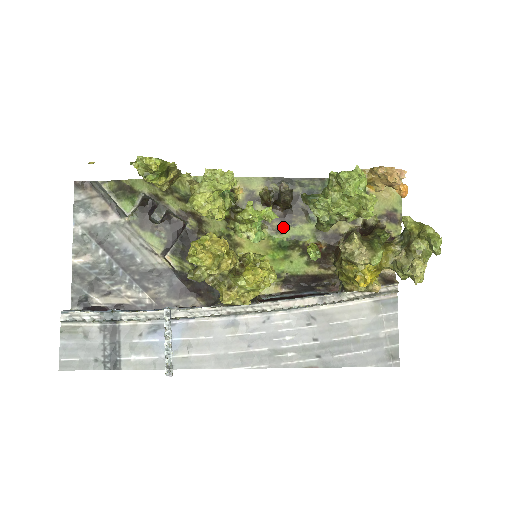
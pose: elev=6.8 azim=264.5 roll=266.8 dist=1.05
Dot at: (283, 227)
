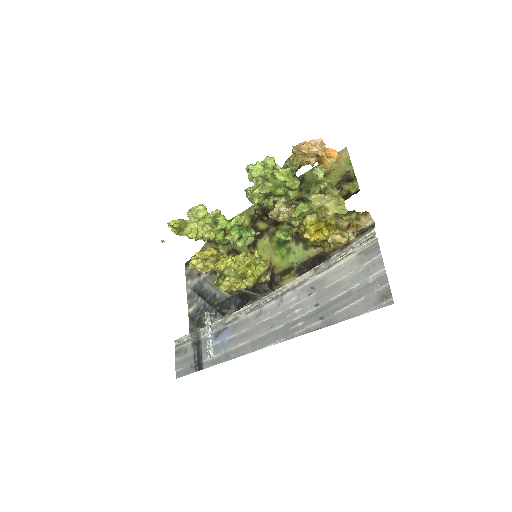
Dot at: (276, 229)
